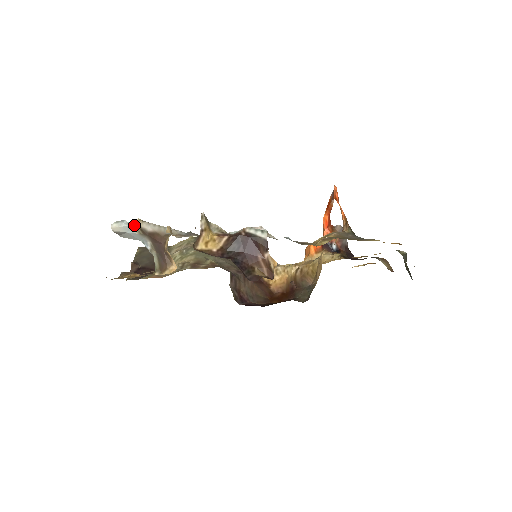
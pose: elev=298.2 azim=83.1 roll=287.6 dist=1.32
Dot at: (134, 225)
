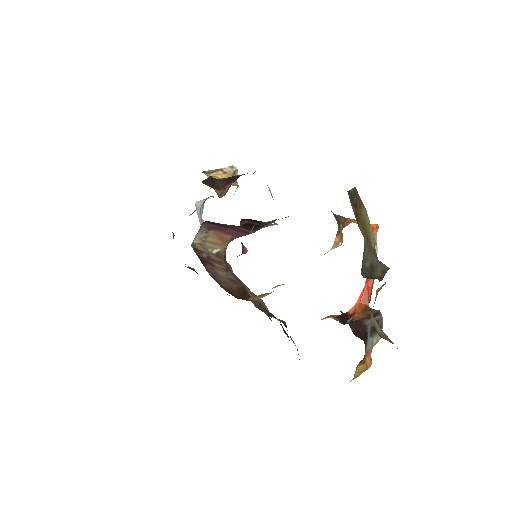
Dot at: occluded
